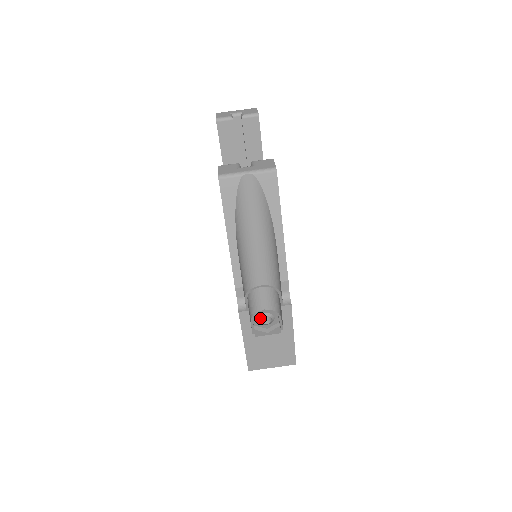
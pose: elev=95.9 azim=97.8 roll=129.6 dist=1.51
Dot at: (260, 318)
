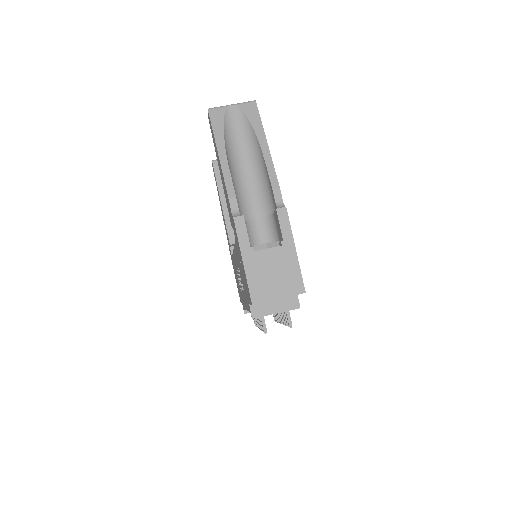
Dot at: occluded
